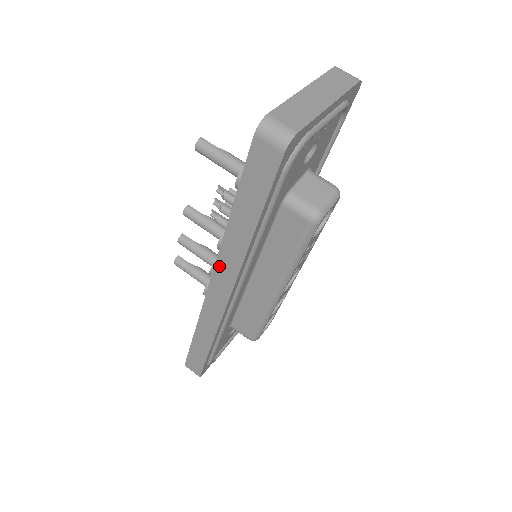
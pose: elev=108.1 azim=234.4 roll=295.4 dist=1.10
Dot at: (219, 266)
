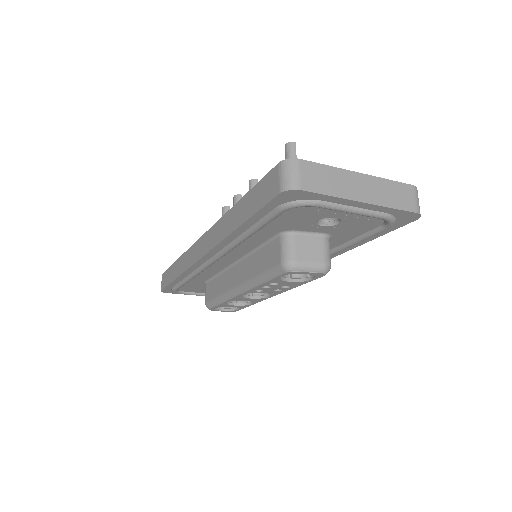
Dot at: (213, 230)
